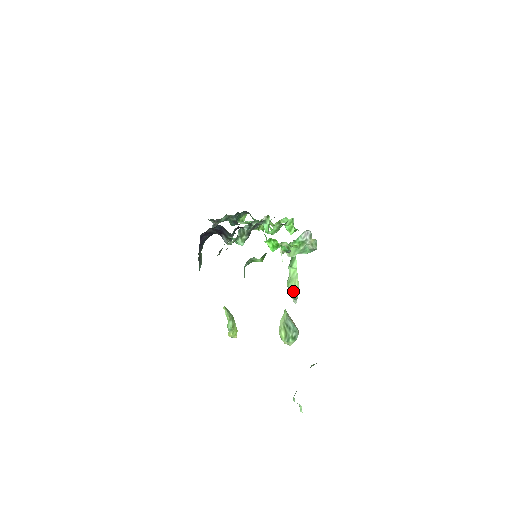
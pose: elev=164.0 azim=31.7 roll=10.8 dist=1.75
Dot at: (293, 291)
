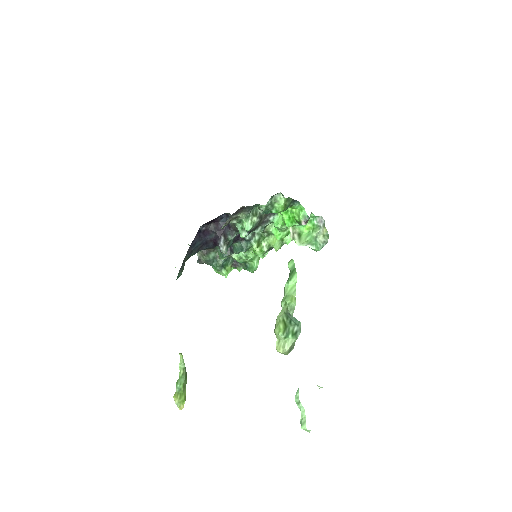
Dot at: occluded
